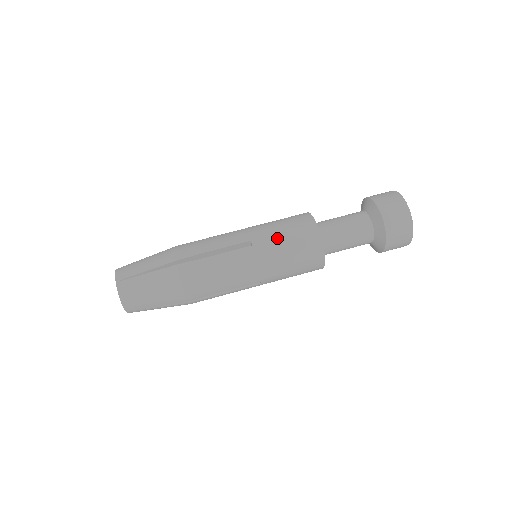
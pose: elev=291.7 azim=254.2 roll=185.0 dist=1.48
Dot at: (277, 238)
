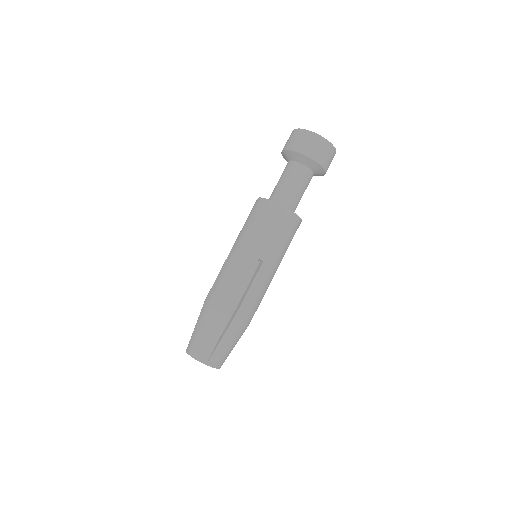
Dot at: (272, 241)
